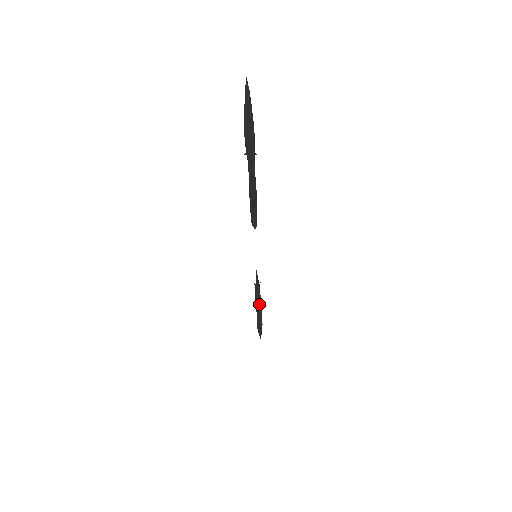
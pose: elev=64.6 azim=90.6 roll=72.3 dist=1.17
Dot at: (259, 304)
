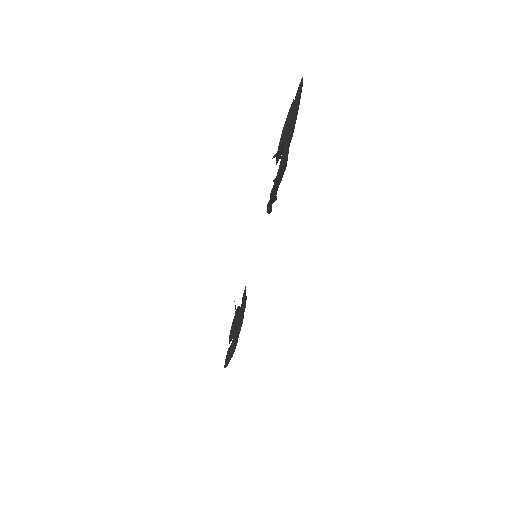
Dot at: occluded
